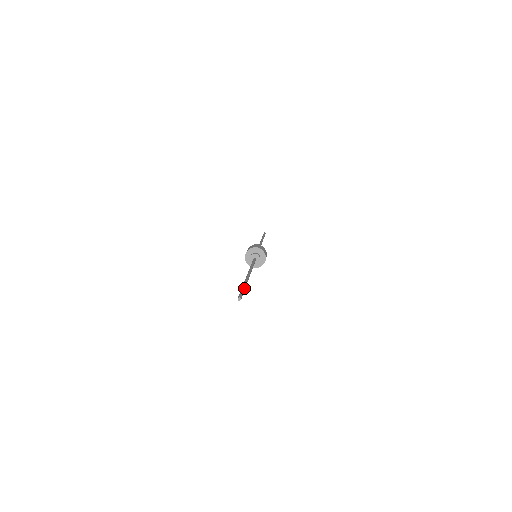
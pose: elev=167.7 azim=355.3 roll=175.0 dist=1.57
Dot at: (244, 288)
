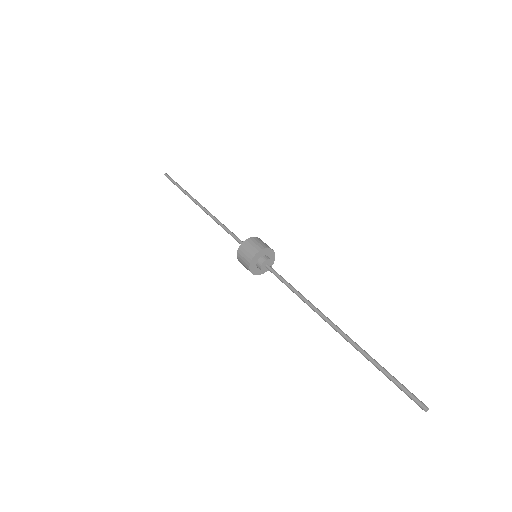
Dot at: (388, 374)
